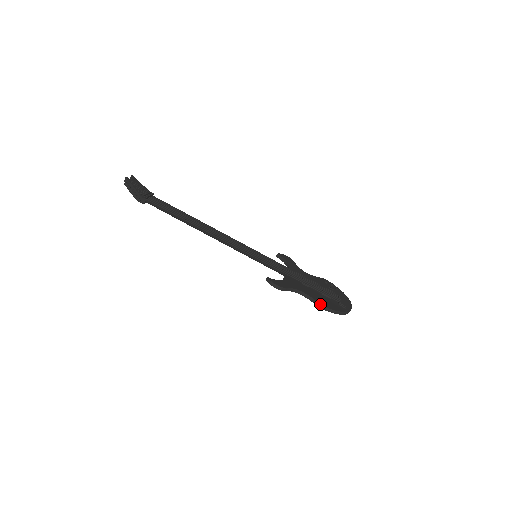
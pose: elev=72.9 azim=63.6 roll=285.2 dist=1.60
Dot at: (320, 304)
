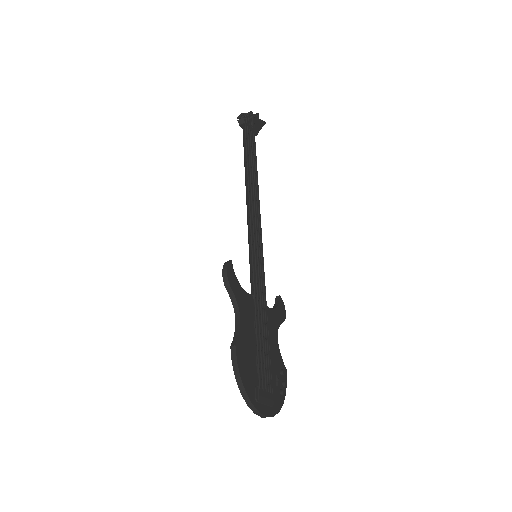
Dot at: (236, 345)
